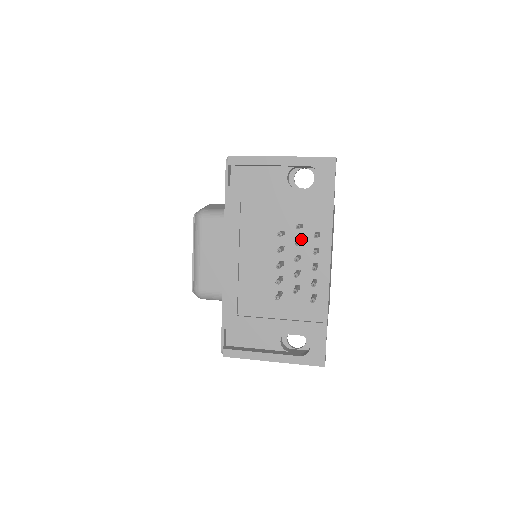
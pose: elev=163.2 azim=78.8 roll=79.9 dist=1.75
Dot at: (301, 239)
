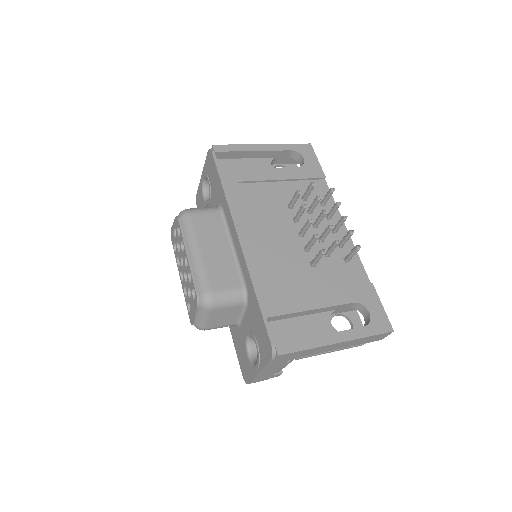
Dot at: occluded
